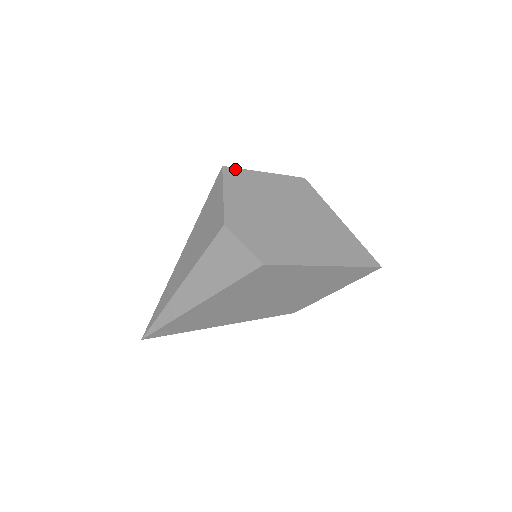
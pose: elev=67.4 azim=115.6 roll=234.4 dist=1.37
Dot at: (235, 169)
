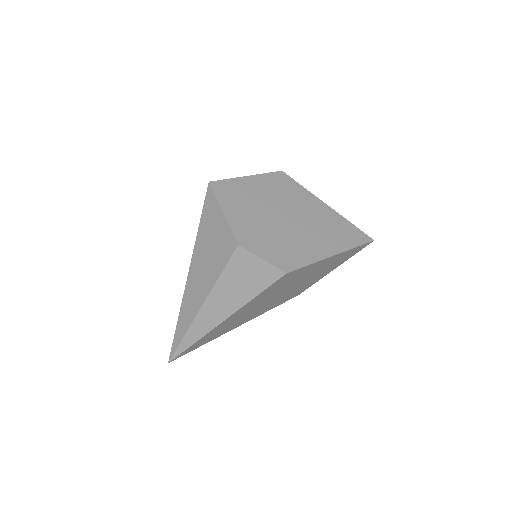
Dot at: (221, 181)
